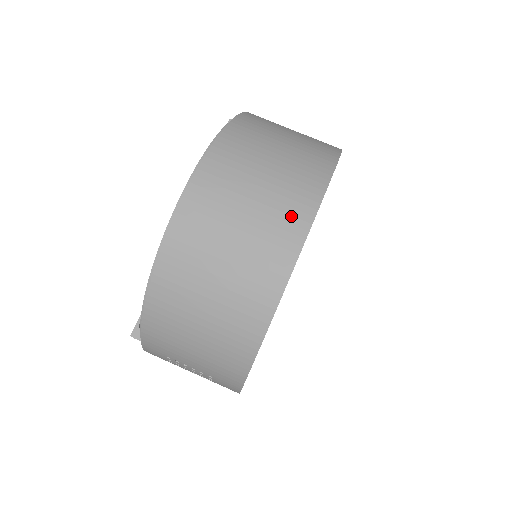
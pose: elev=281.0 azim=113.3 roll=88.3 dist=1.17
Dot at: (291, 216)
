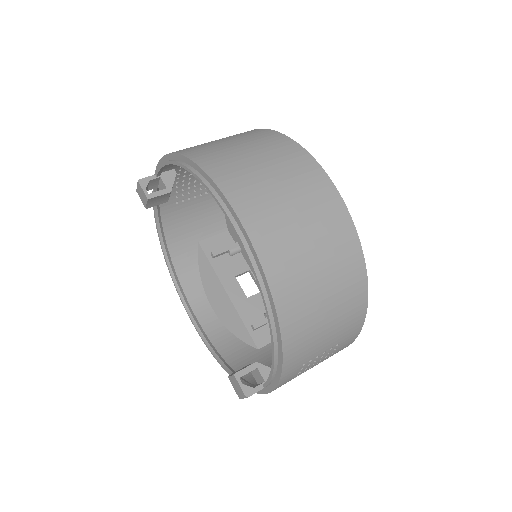
Dot at: (307, 173)
